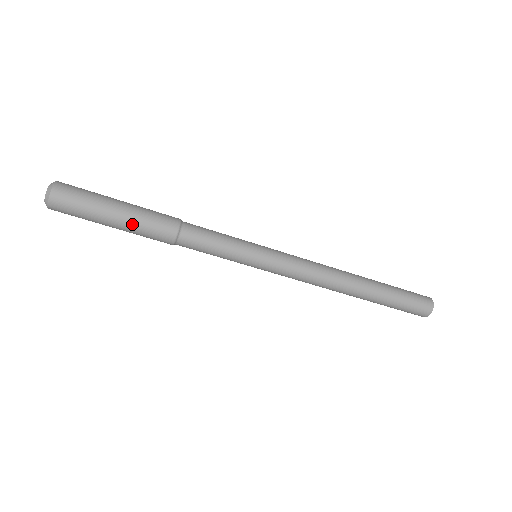
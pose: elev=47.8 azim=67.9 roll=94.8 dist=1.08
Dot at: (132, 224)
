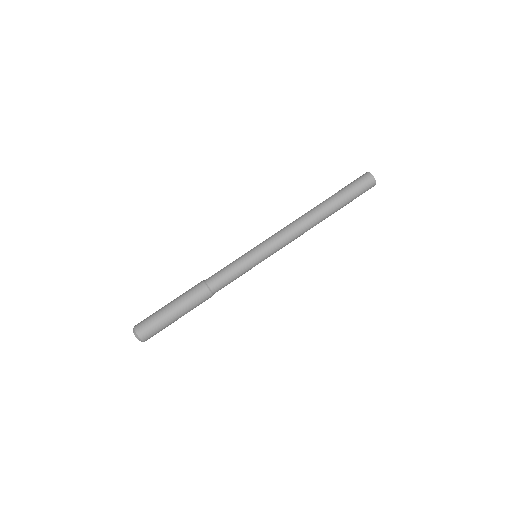
Dot at: (183, 306)
